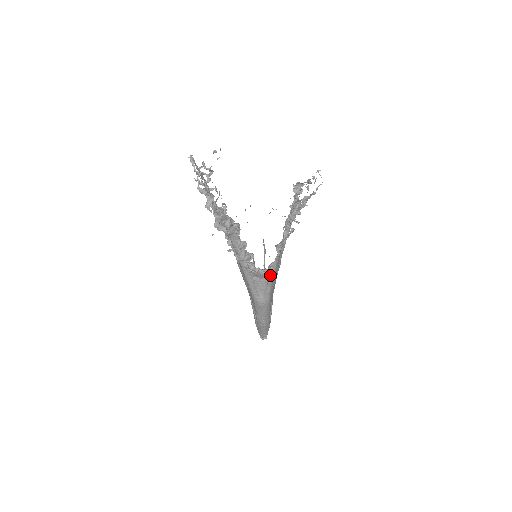
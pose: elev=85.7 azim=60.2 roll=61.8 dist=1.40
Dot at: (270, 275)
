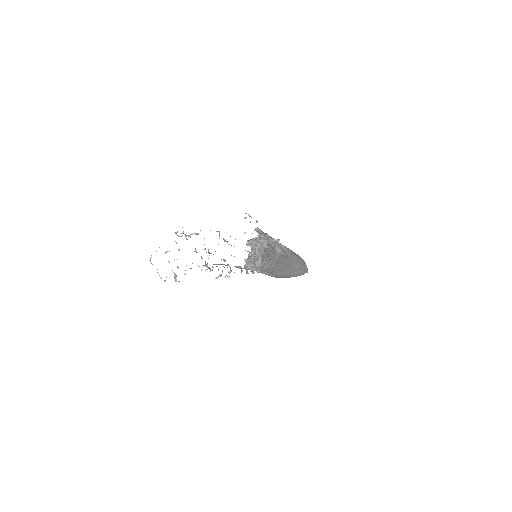
Dot at: occluded
